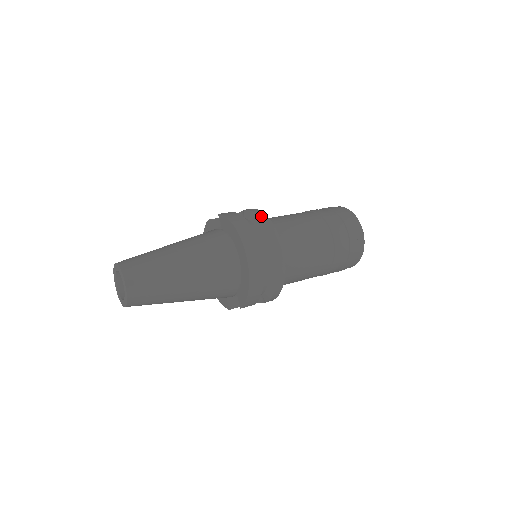
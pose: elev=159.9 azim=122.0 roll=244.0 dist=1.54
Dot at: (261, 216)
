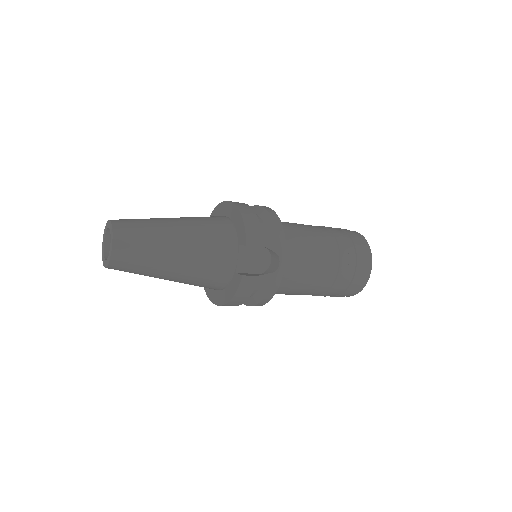
Dot at: occluded
